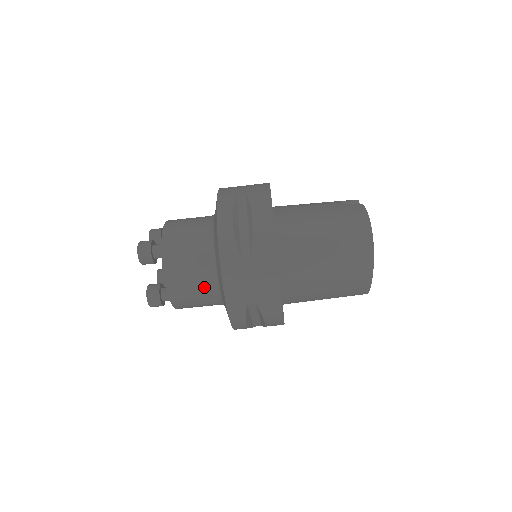
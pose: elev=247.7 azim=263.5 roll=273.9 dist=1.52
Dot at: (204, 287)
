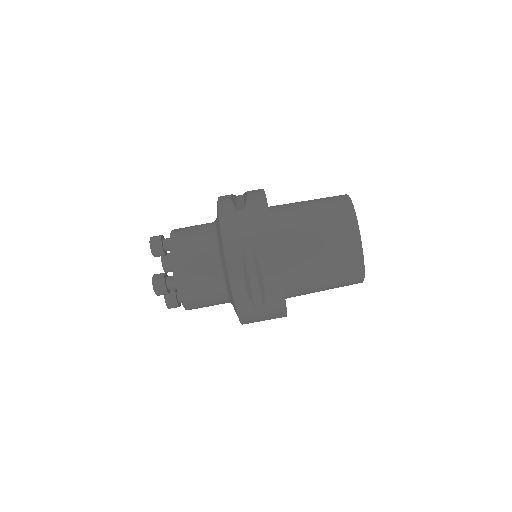
Dot at: (206, 256)
